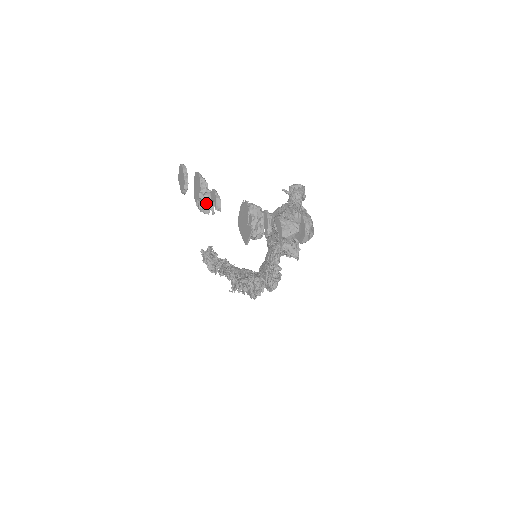
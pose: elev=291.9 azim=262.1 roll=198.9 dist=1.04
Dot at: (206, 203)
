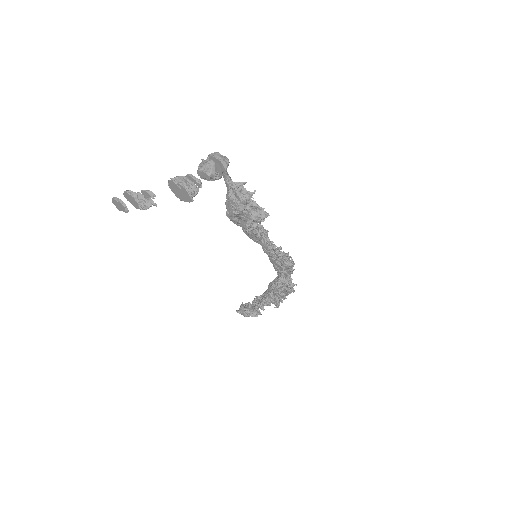
Dot at: (144, 201)
